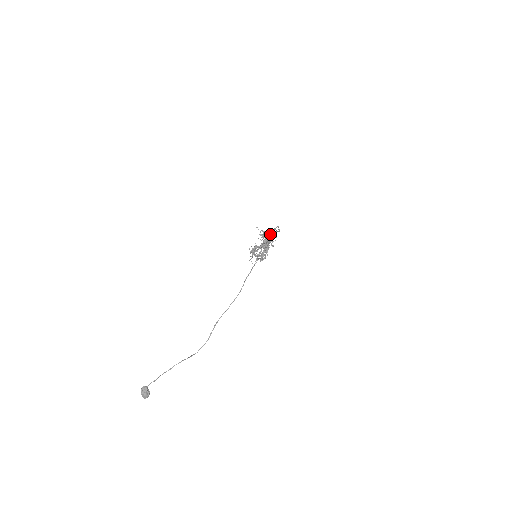
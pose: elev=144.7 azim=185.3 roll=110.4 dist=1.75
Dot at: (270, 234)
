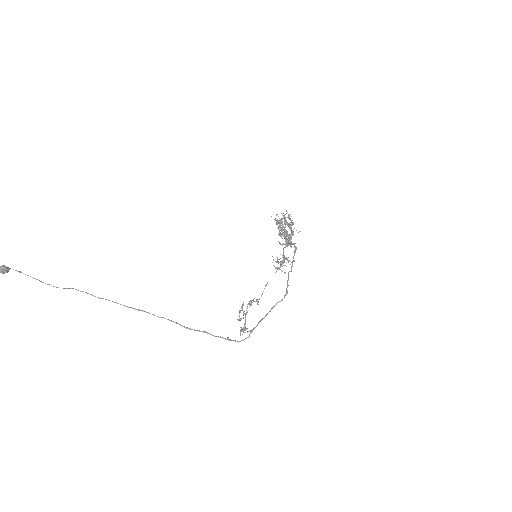
Dot at: (243, 329)
